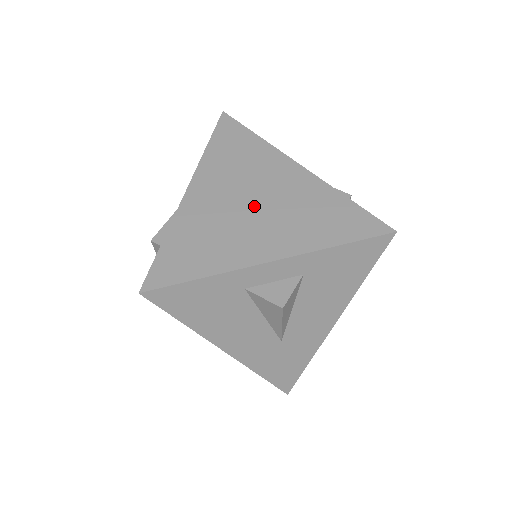
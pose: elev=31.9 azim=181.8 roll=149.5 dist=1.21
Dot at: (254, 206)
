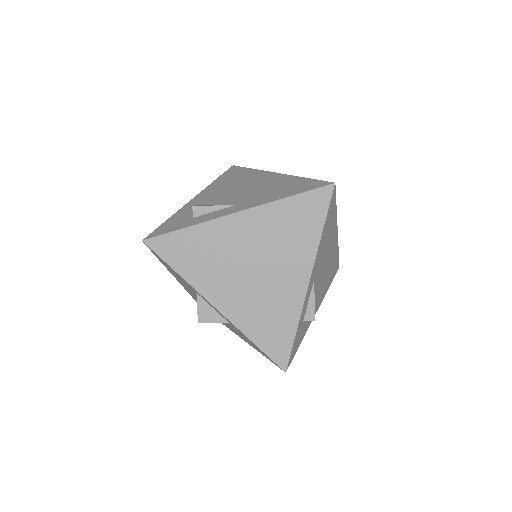
Dot at: (252, 270)
